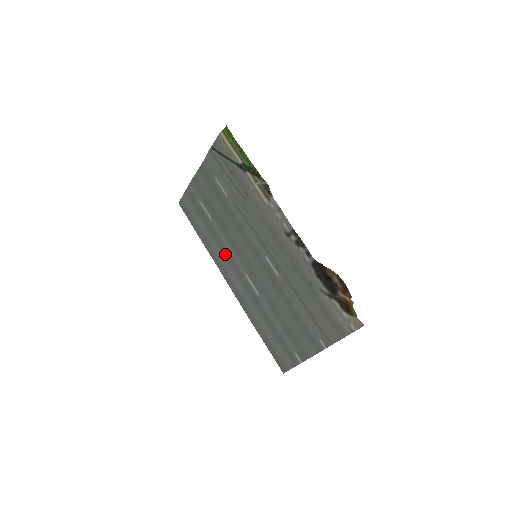
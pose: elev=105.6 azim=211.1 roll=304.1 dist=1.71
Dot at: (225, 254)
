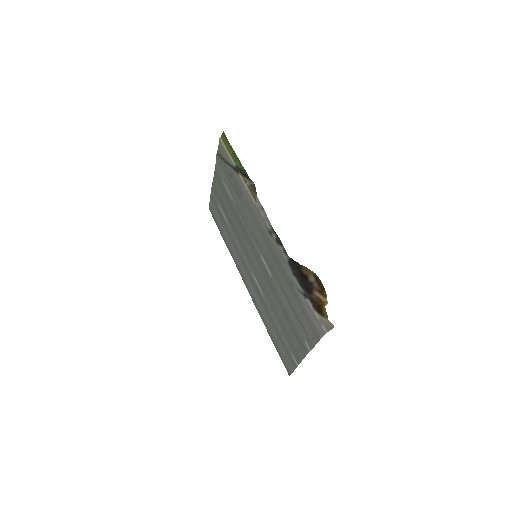
Dot at: (239, 255)
